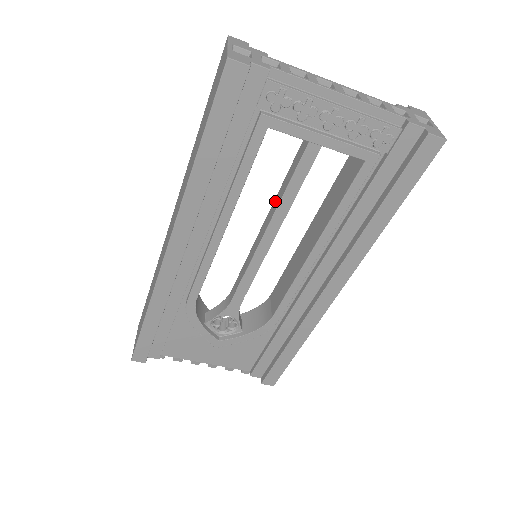
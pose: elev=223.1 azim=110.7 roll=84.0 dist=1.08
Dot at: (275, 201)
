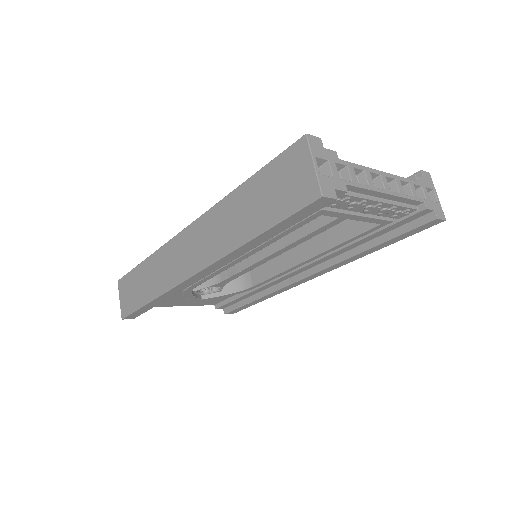
Dot at: (291, 232)
